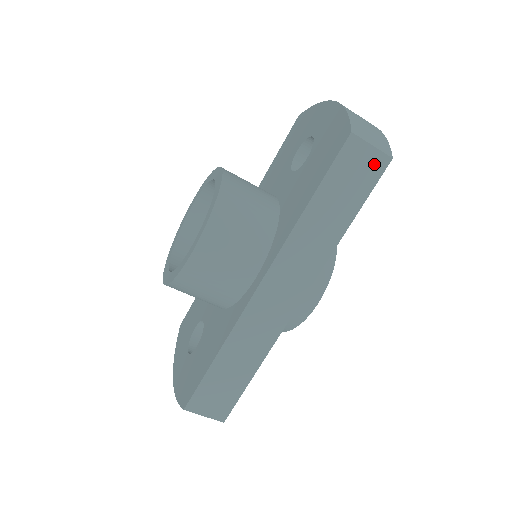
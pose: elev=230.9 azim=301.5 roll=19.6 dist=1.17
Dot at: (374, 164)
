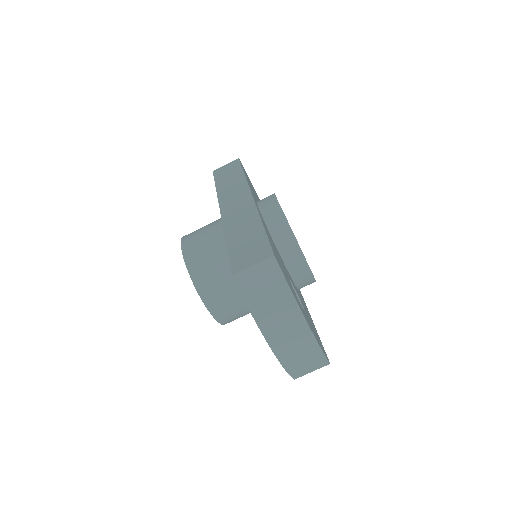
Dot at: (233, 164)
